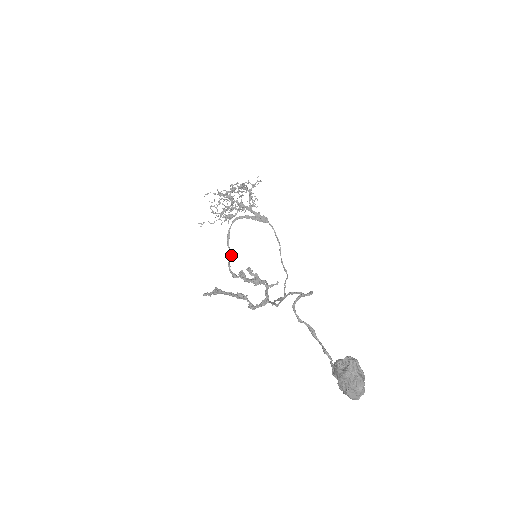
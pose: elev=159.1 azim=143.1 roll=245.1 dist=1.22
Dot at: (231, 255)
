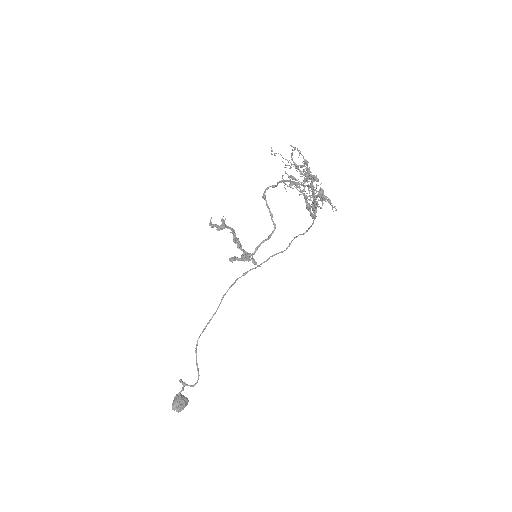
Dot at: occluded
